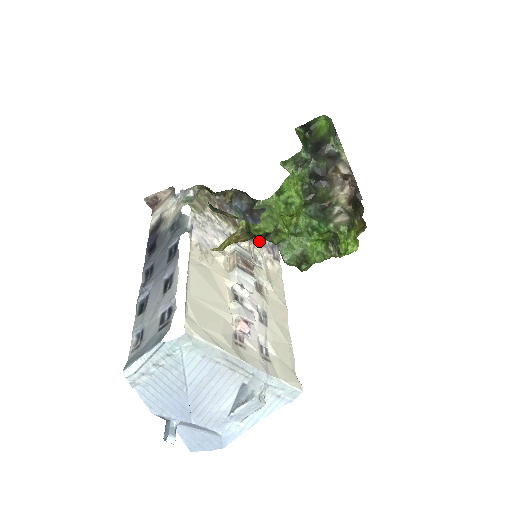
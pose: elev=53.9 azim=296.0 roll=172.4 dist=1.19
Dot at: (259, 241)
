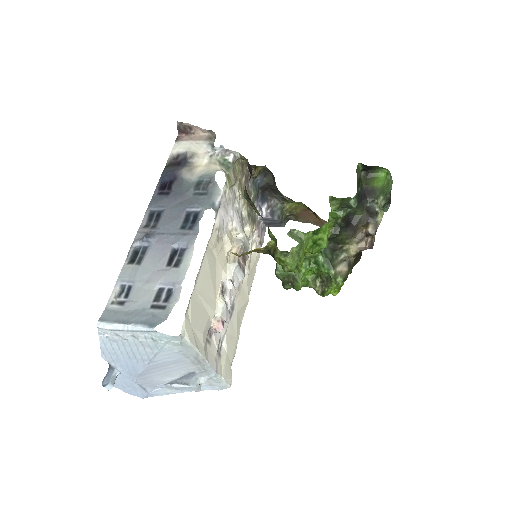
Dot at: (257, 222)
